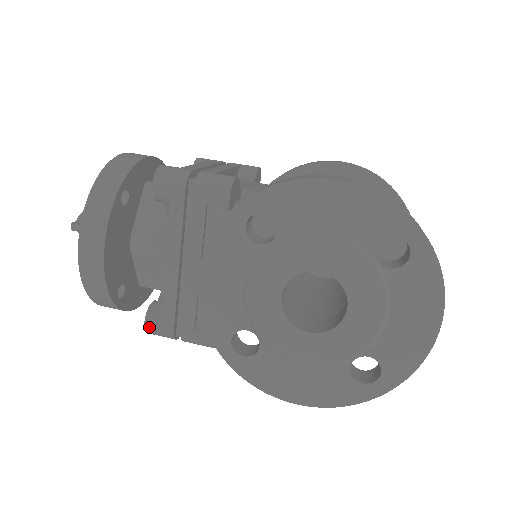
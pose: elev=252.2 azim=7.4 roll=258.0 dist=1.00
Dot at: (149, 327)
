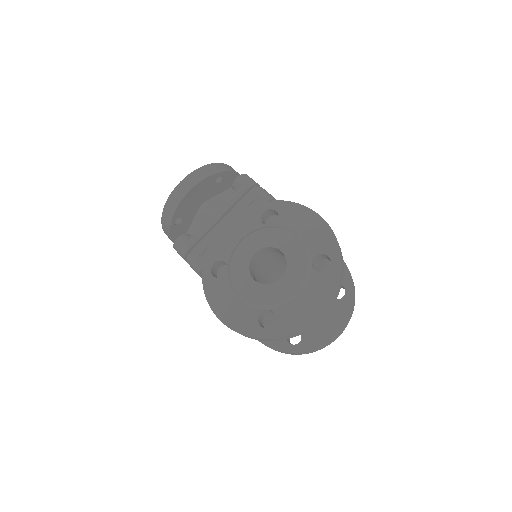
Dot at: (178, 242)
